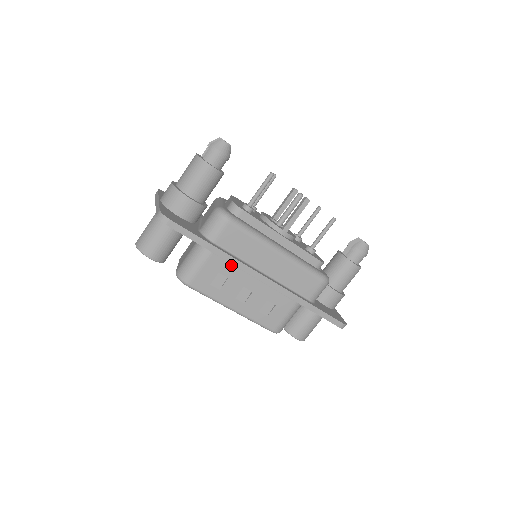
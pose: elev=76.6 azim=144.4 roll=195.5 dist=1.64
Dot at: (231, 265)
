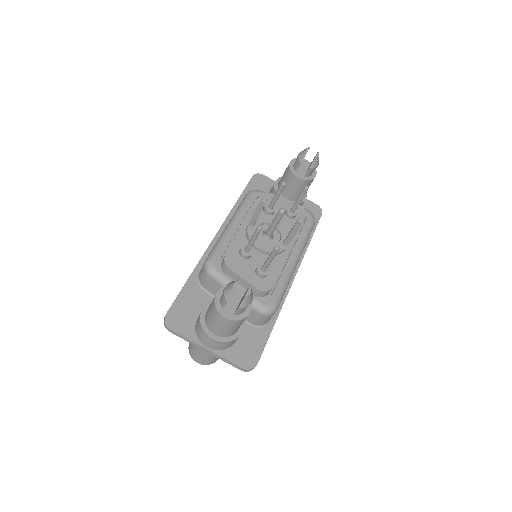
Dot at: occluded
